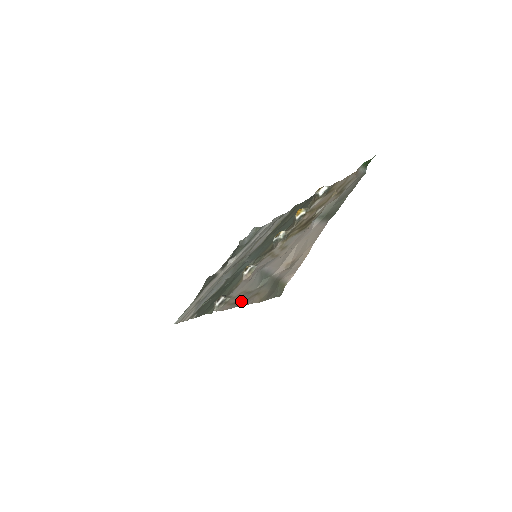
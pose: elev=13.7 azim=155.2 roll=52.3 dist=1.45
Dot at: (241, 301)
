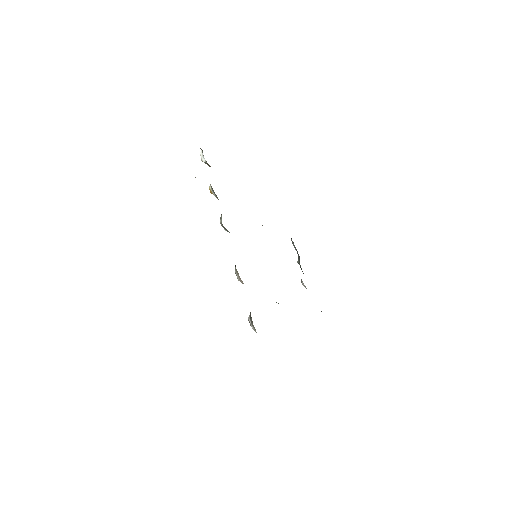
Dot at: occluded
